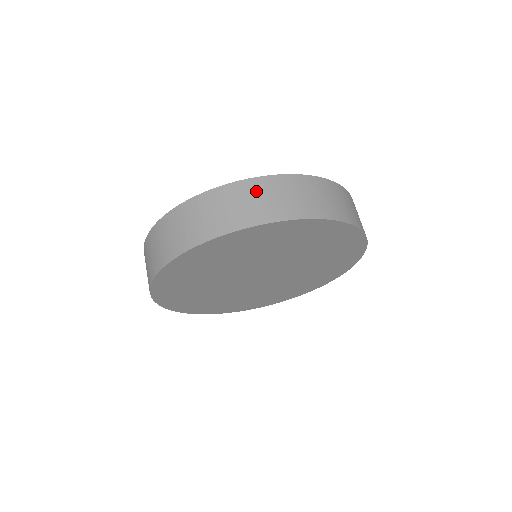
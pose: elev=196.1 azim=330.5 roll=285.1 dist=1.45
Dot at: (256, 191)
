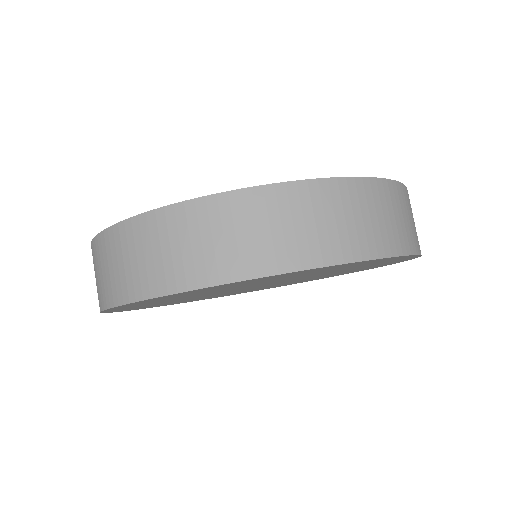
Dot at: (348, 202)
